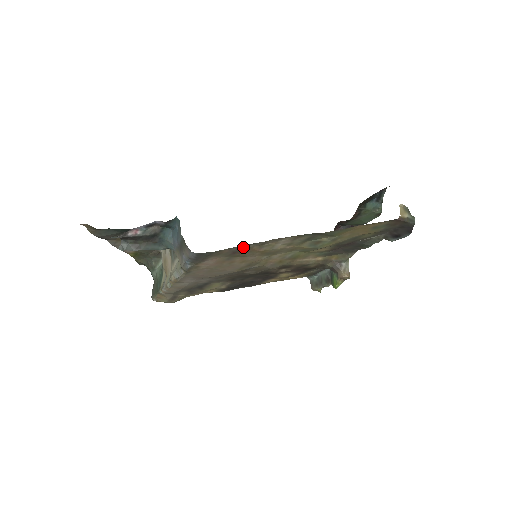
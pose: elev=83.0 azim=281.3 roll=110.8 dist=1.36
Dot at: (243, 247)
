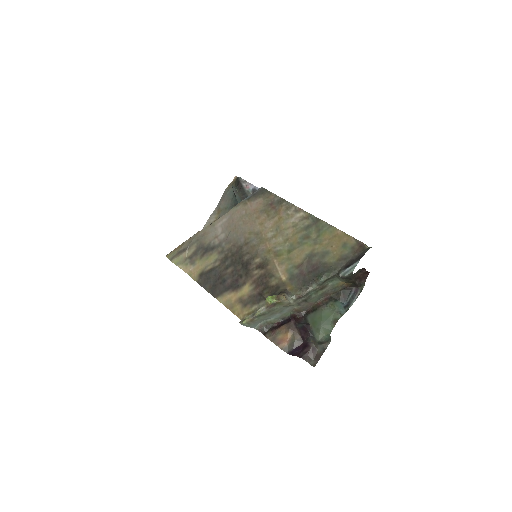
Dot at: (280, 202)
